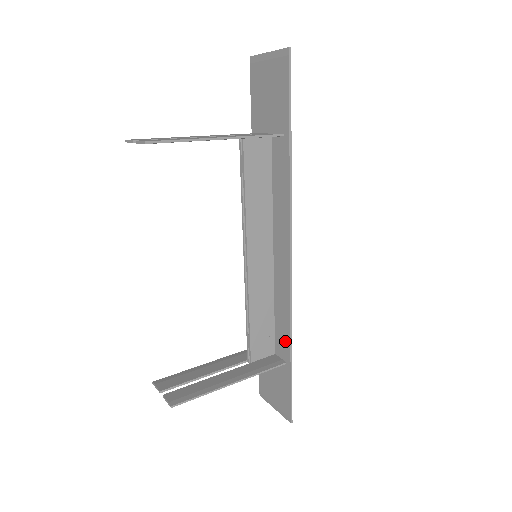
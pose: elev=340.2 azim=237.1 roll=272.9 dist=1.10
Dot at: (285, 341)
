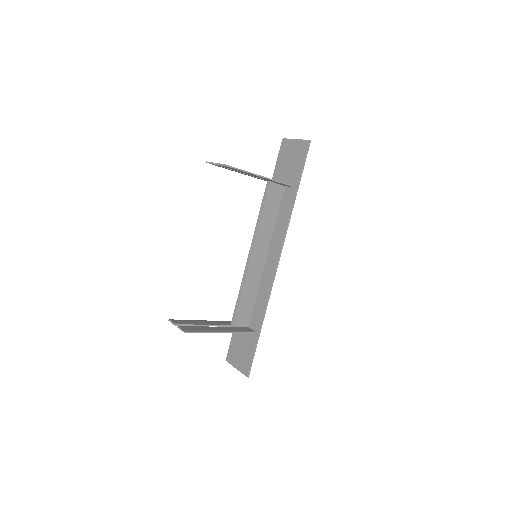
Dot at: (259, 317)
